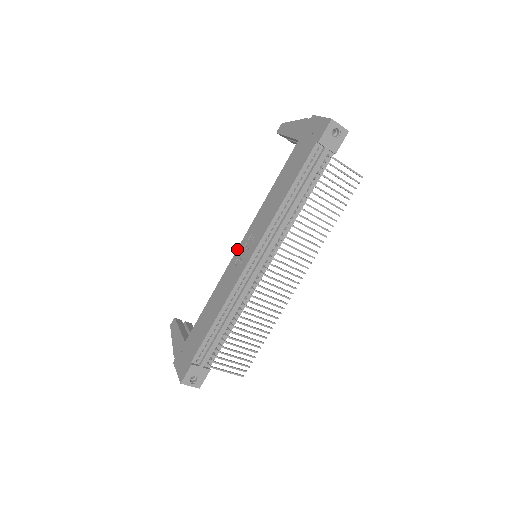
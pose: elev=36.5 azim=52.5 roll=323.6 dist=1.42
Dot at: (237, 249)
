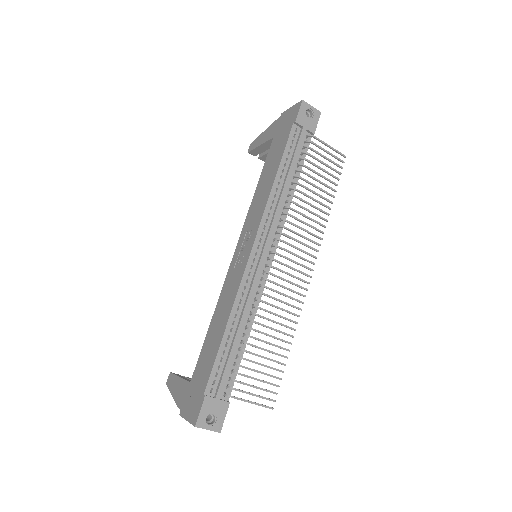
Dot at: (233, 255)
